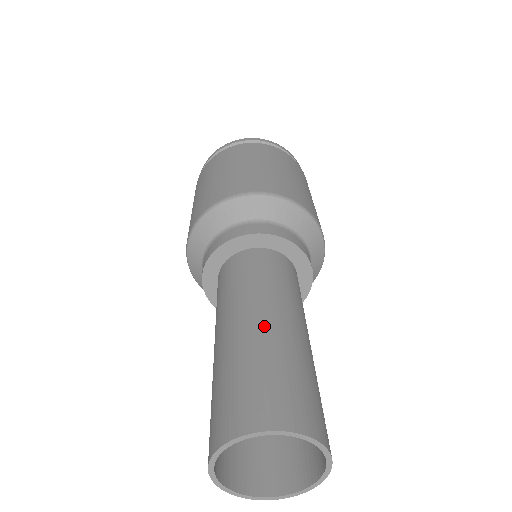
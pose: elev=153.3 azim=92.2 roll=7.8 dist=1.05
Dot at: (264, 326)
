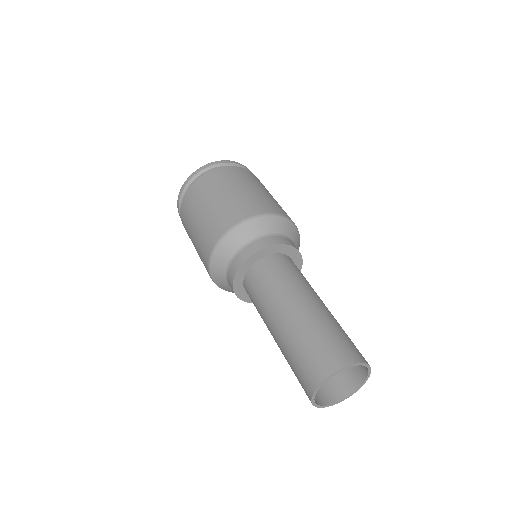
Dot at: (297, 314)
